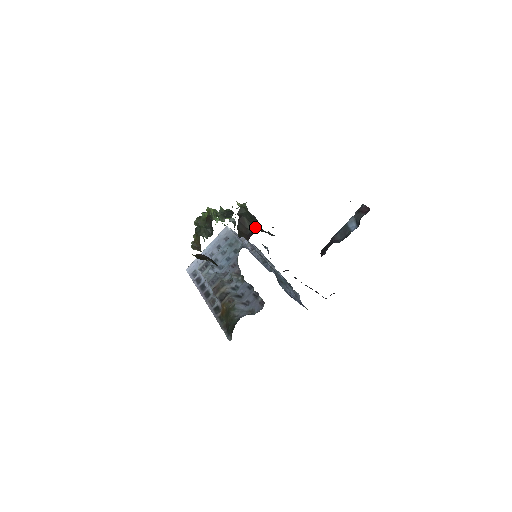
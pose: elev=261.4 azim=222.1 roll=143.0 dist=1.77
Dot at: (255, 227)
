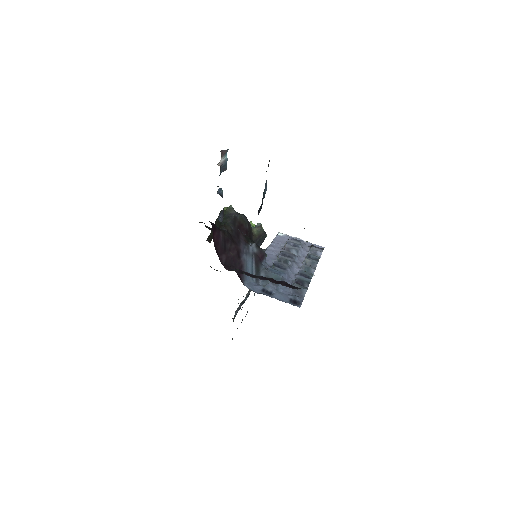
Dot at: (219, 227)
